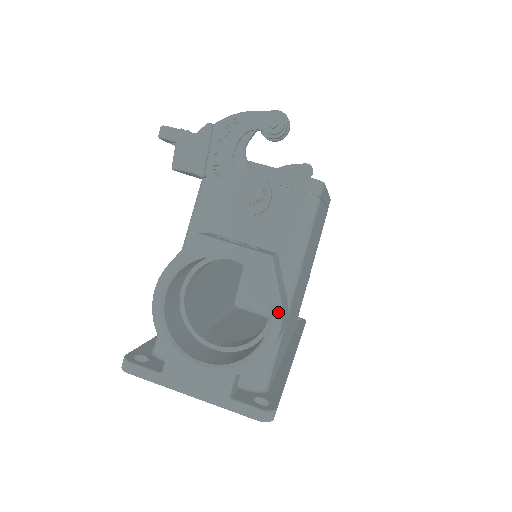
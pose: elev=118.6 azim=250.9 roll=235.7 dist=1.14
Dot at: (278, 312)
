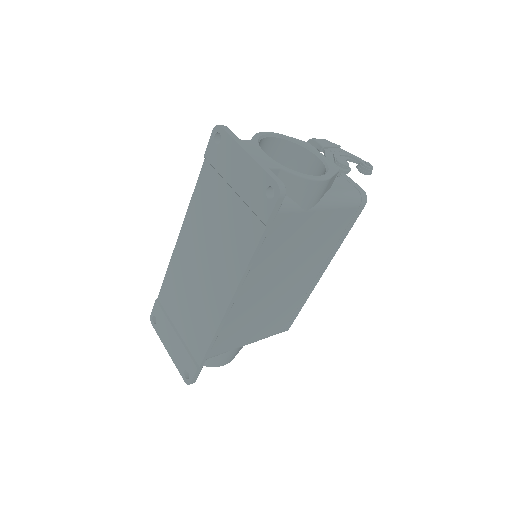
Dot at: (328, 177)
